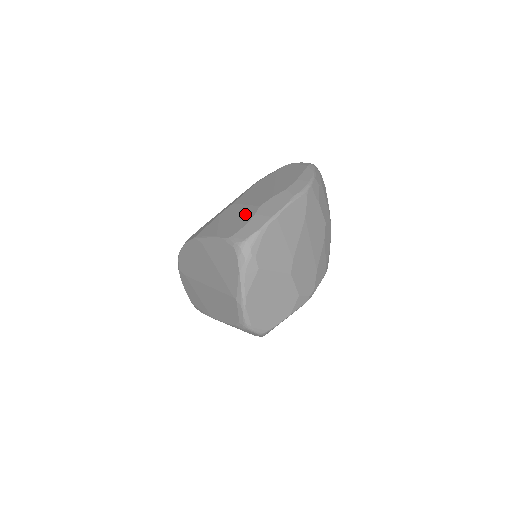
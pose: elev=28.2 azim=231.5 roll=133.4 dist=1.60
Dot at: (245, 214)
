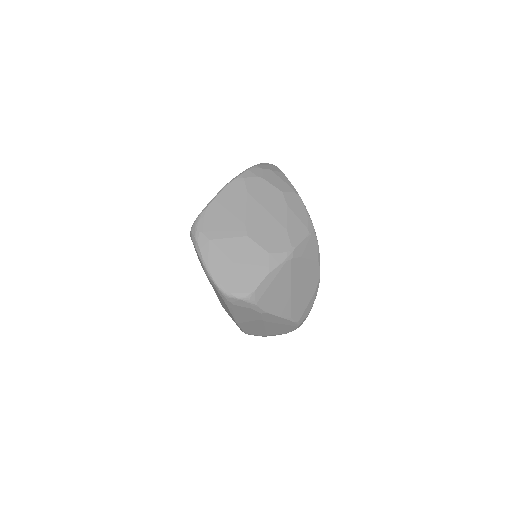
Dot at: occluded
